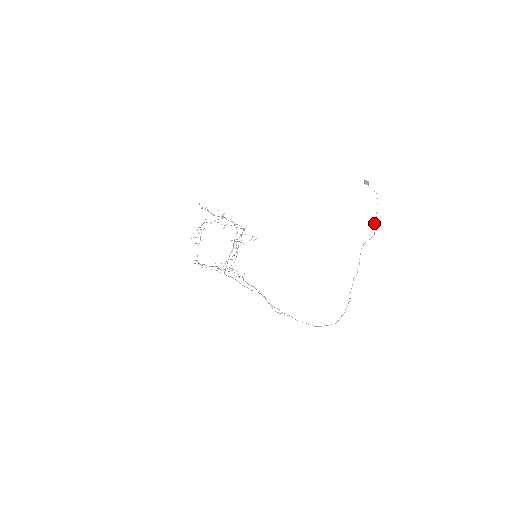
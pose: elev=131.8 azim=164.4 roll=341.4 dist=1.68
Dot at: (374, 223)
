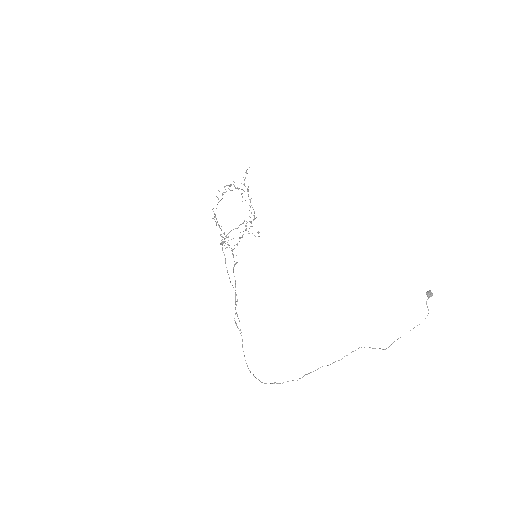
Dot at: (397, 339)
